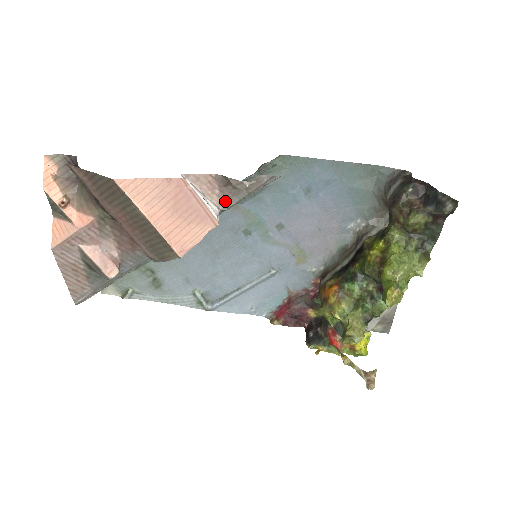
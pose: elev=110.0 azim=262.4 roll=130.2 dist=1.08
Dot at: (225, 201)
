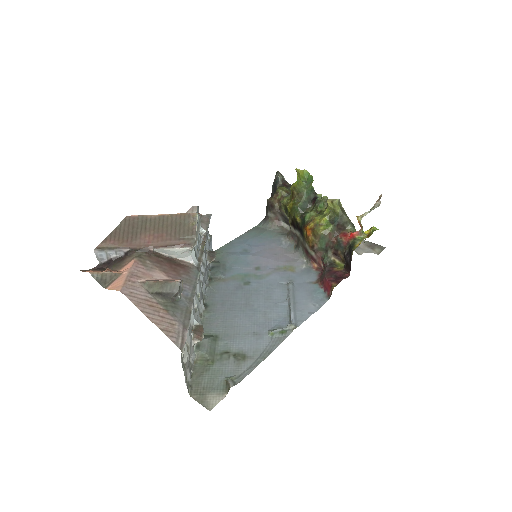
Dot at: occluded
